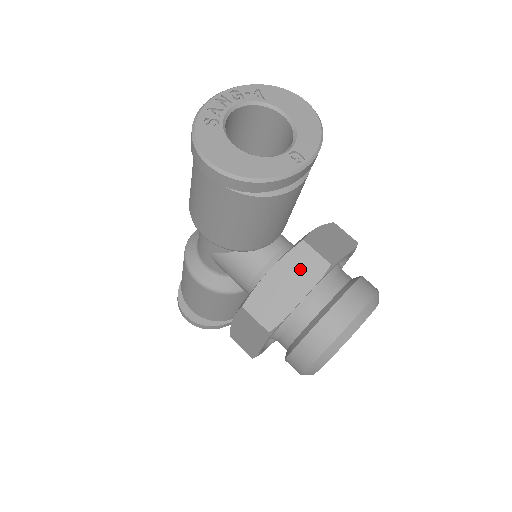
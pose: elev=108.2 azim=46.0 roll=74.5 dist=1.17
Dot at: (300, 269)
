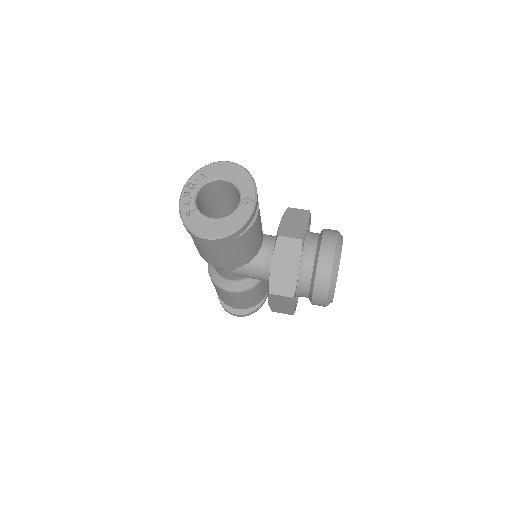
Dot at: (287, 253)
